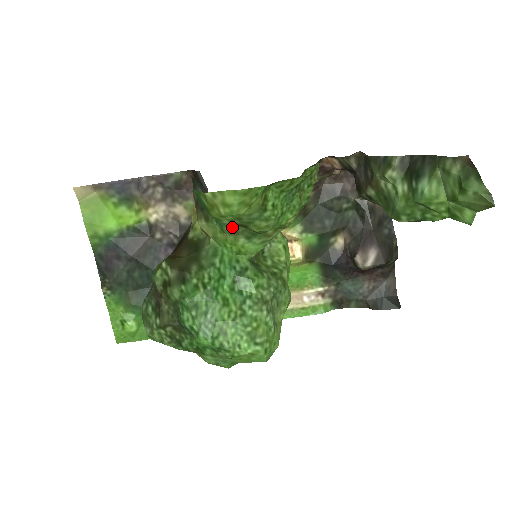
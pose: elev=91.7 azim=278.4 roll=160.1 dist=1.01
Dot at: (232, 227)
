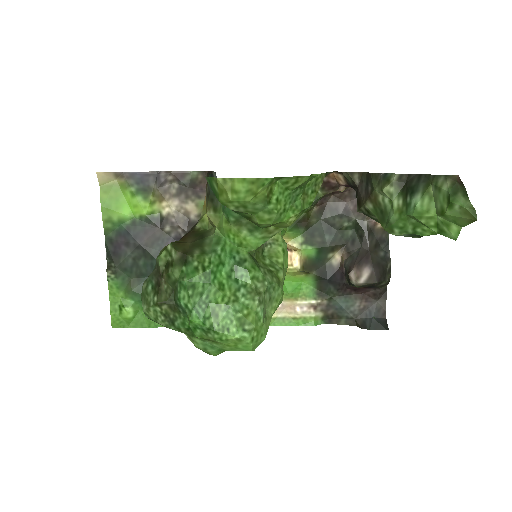
Dot at: (237, 218)
